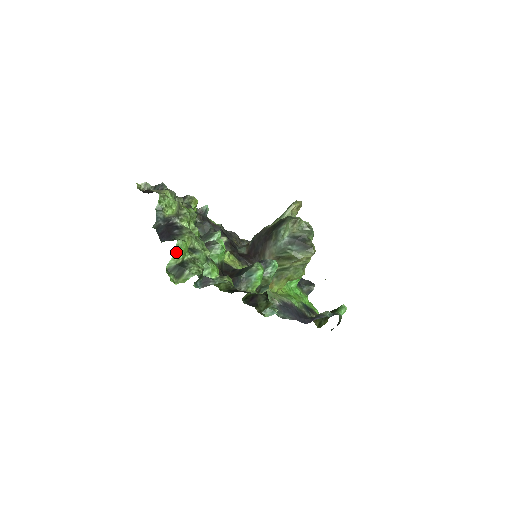
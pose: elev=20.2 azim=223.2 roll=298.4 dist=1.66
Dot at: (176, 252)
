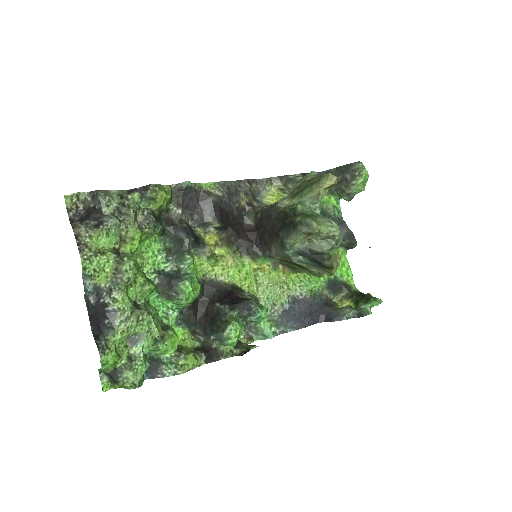
Dot at: (102, 368)
